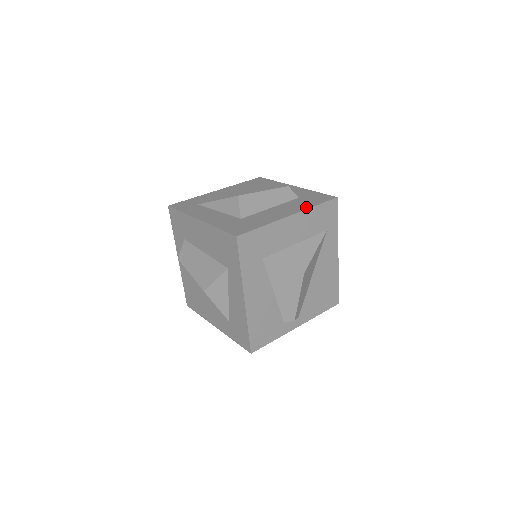
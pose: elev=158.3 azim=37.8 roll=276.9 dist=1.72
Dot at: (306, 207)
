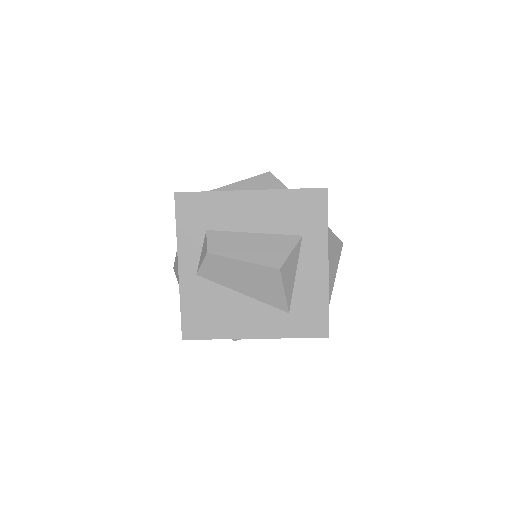
Dot at: occluded
